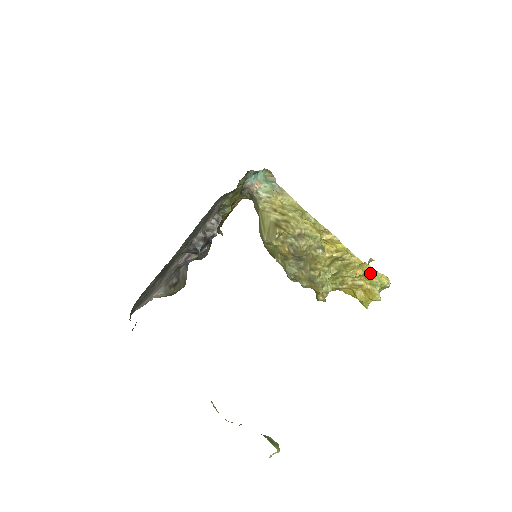
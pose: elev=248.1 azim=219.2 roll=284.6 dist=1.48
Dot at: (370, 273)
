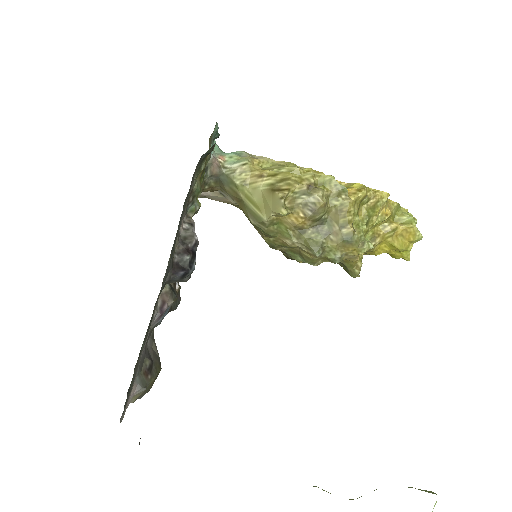
Dot at: (396, 211)
